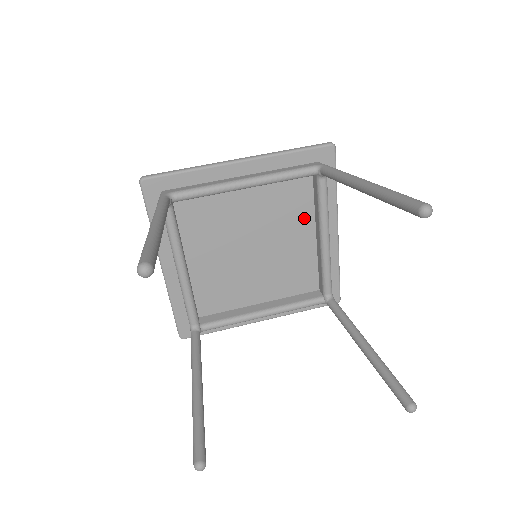
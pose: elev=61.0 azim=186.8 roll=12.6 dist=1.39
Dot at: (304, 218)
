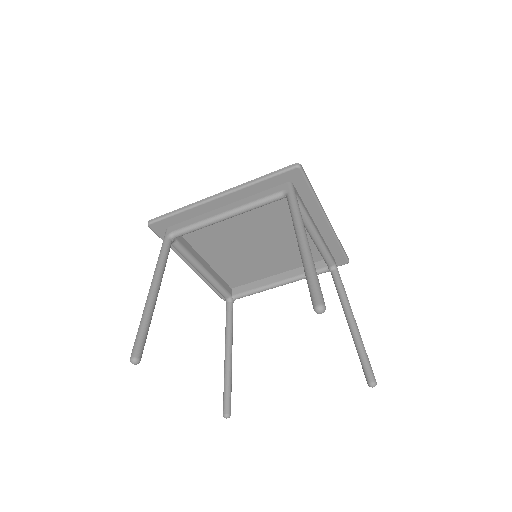
Dot at: occluded
